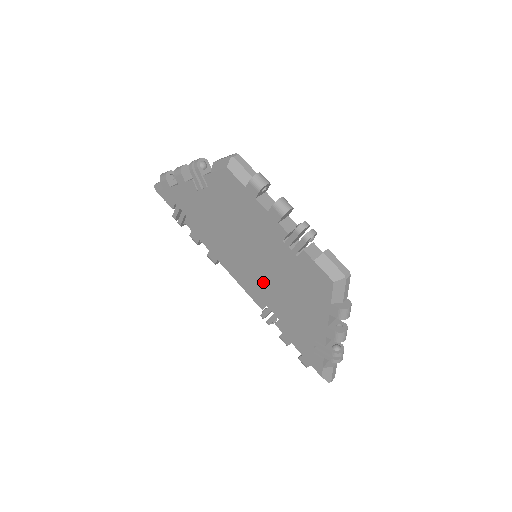
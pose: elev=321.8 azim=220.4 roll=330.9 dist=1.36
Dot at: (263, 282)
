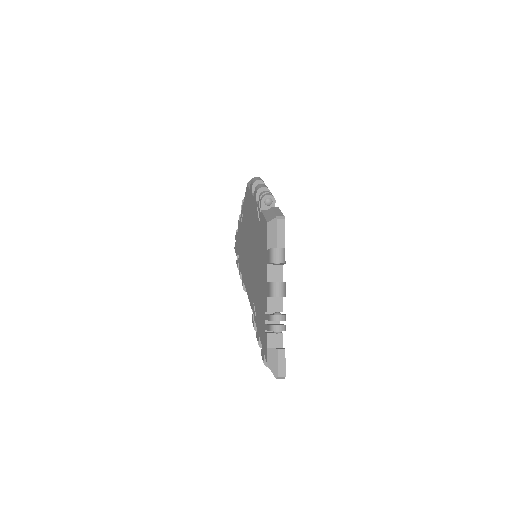
Dot at: (253, 275)
